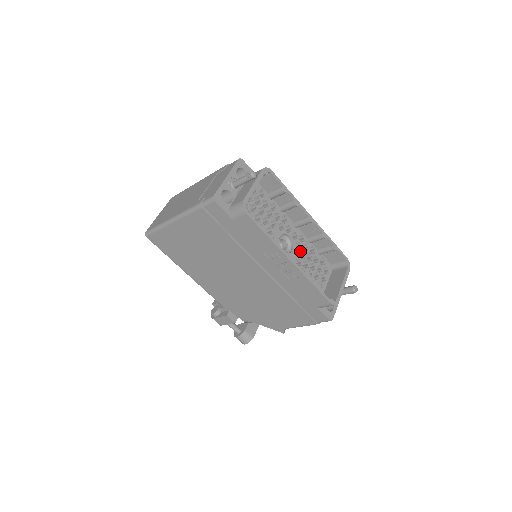
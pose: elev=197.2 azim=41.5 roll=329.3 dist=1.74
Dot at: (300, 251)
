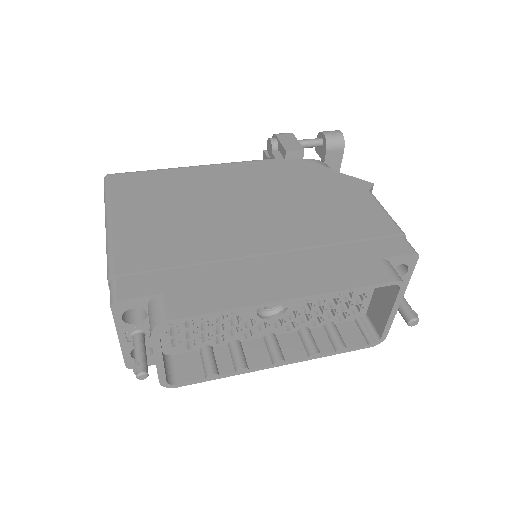
Dot at: occluded
